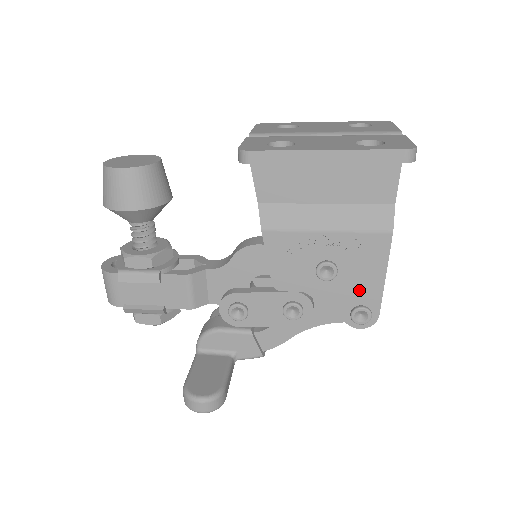
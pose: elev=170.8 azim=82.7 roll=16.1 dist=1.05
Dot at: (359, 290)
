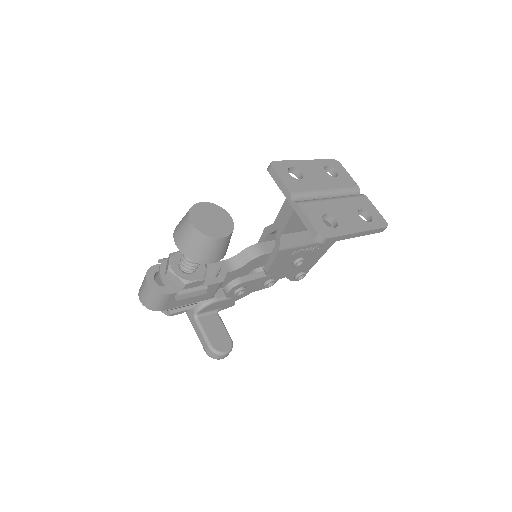
Dot at: (306, 266)
